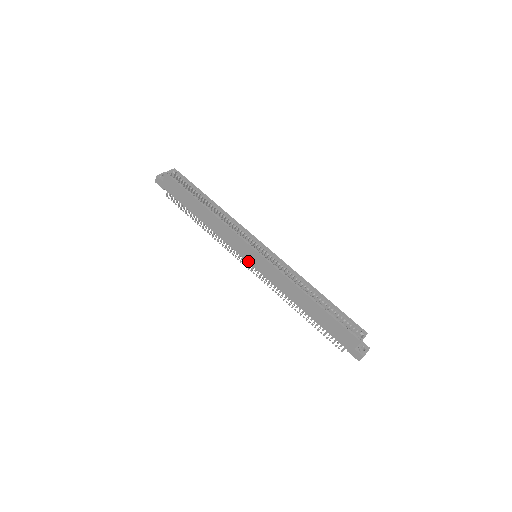
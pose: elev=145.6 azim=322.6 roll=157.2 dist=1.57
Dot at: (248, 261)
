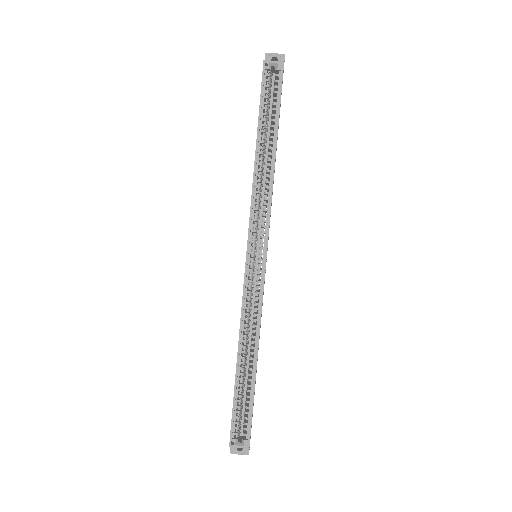
Dot at: occluded
